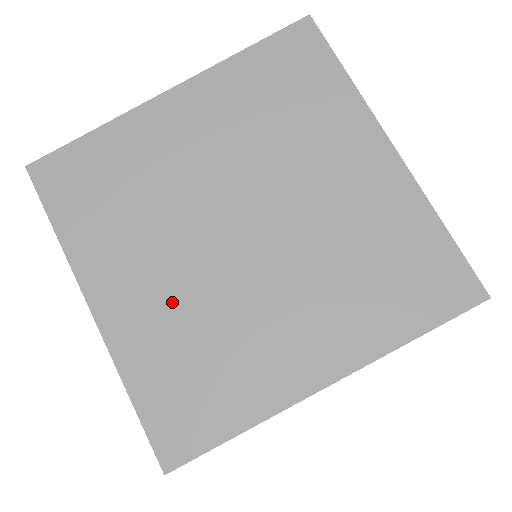
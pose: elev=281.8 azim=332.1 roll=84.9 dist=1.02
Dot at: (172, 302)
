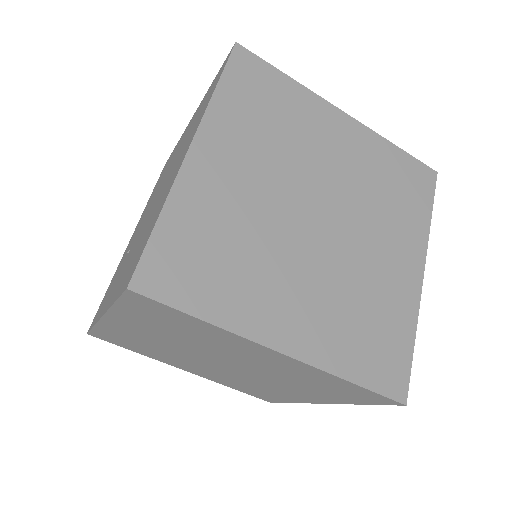
Dot at: (242, 203)
